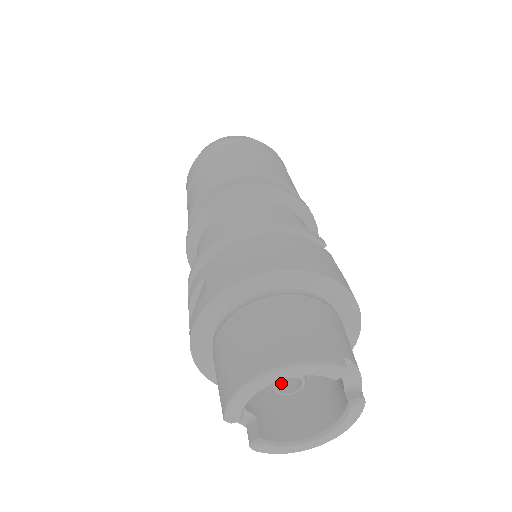
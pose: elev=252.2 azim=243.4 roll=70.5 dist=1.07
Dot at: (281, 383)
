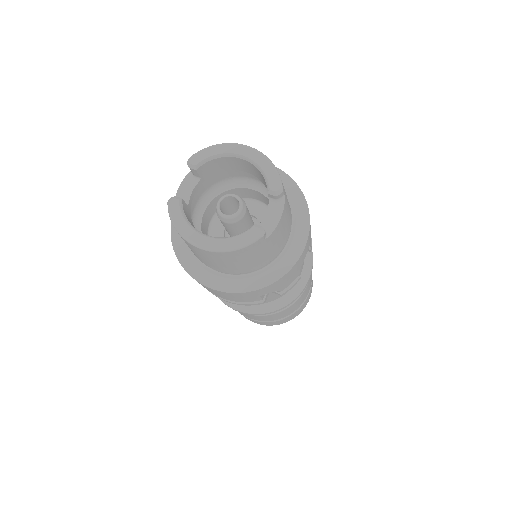
Dot at: (222, 212)
